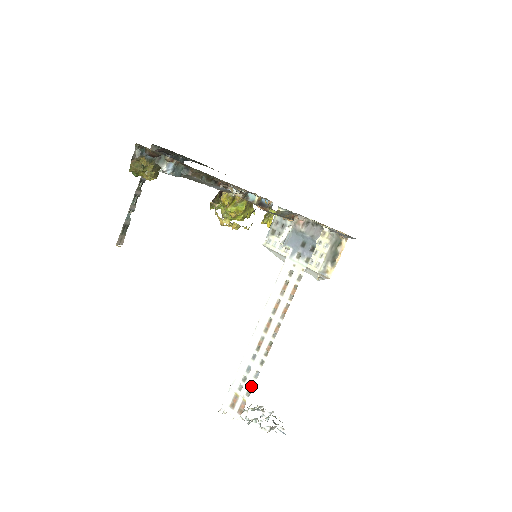
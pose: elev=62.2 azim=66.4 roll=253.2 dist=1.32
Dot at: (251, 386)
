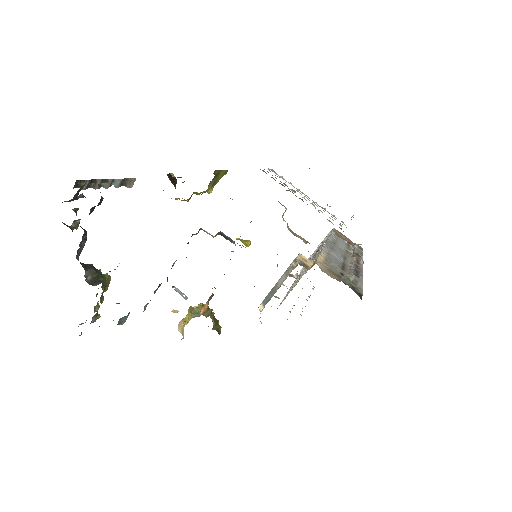
Dot at: (313, 286)
